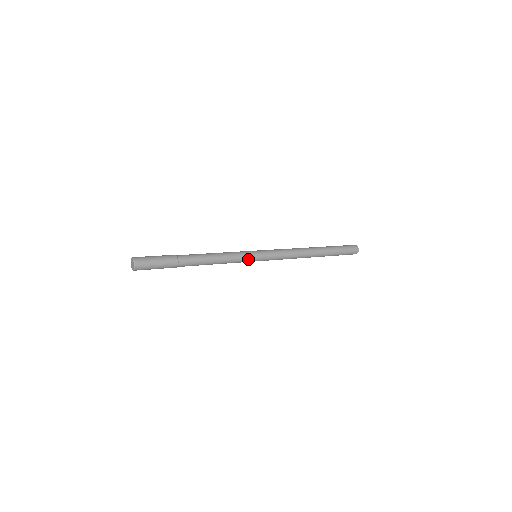
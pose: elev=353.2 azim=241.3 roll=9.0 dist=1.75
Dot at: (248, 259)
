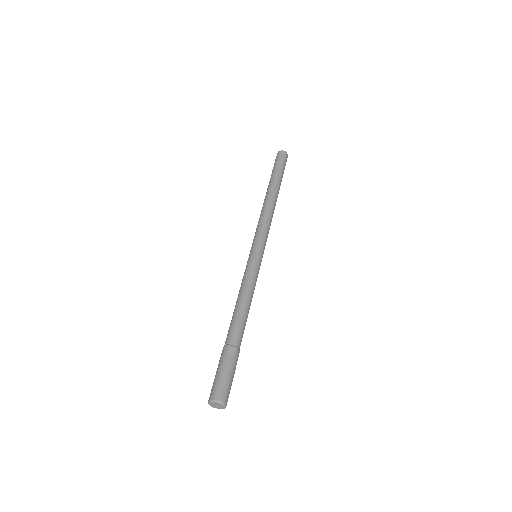
Dot at: (259, 269)
